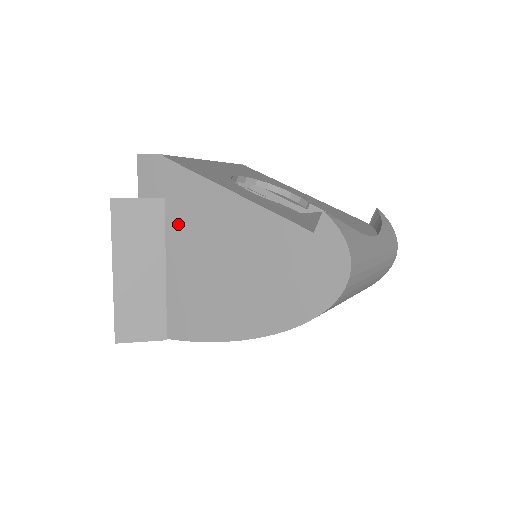
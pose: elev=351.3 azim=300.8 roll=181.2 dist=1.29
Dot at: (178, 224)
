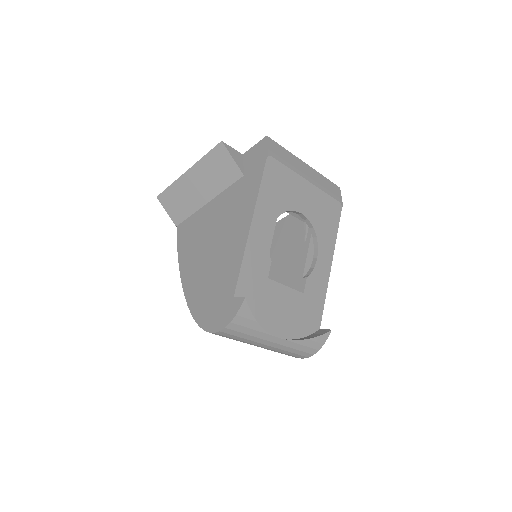
Dot at: (231, 195)
